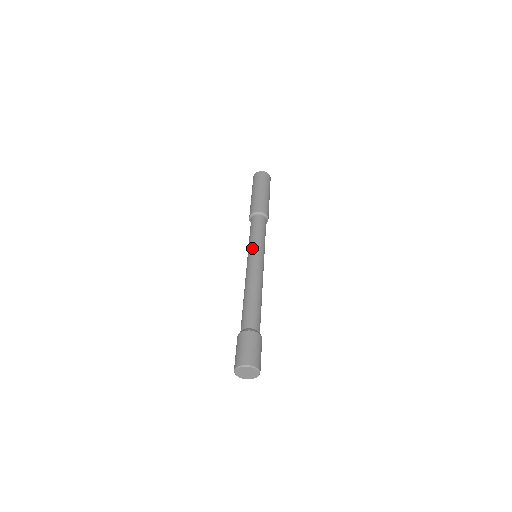
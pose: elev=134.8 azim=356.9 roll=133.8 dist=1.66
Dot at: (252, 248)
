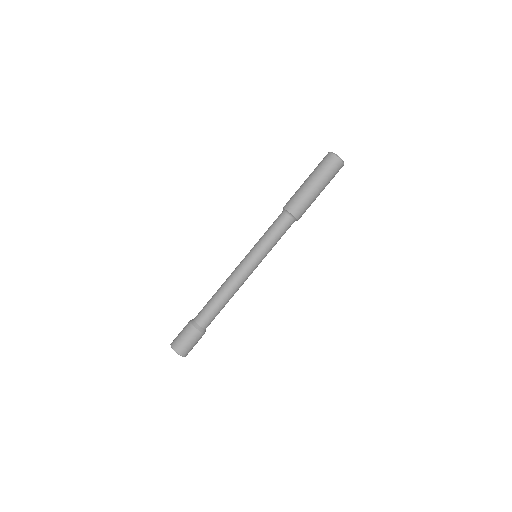
Dot at: (260, 255)
